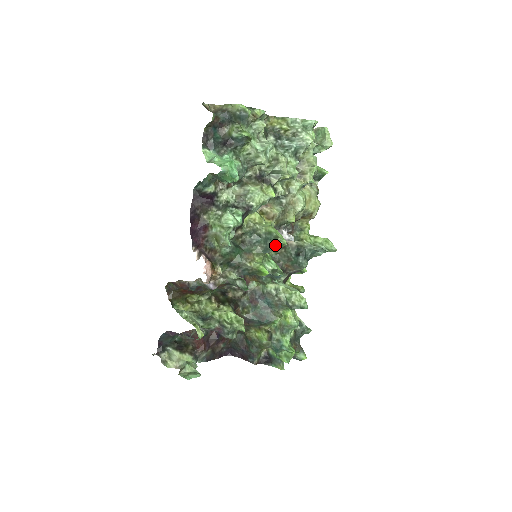
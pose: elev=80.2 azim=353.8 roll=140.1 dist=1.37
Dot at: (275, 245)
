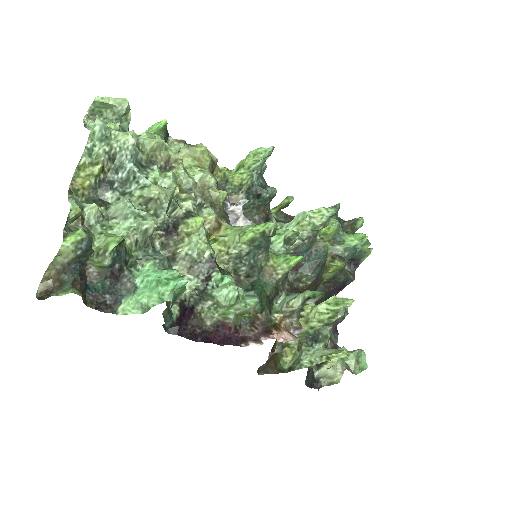
Dot at: (269, 238)
